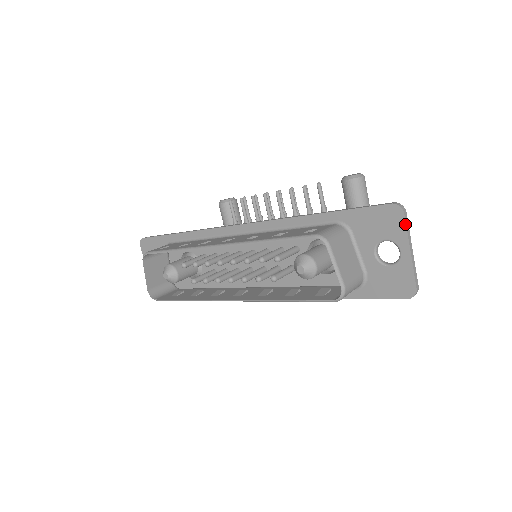
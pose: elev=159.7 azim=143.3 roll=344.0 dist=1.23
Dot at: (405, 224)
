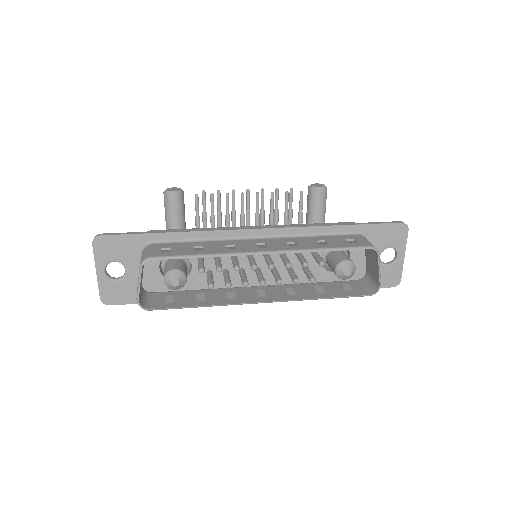
Dot at: (407, 237)
